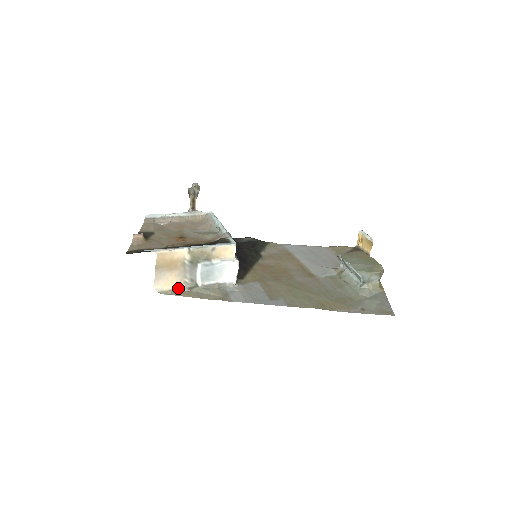
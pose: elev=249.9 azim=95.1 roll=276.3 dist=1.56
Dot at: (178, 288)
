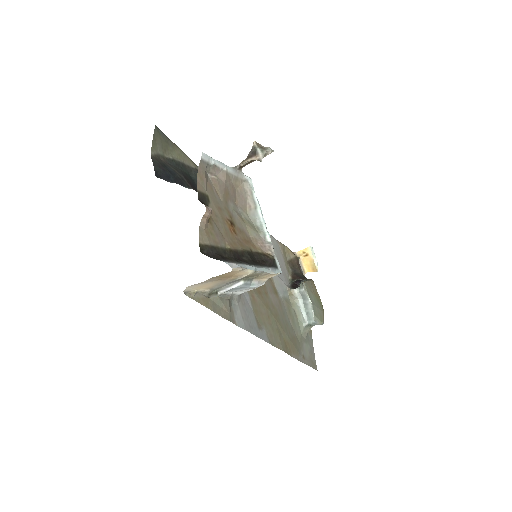
Dot at: (201, 291)
